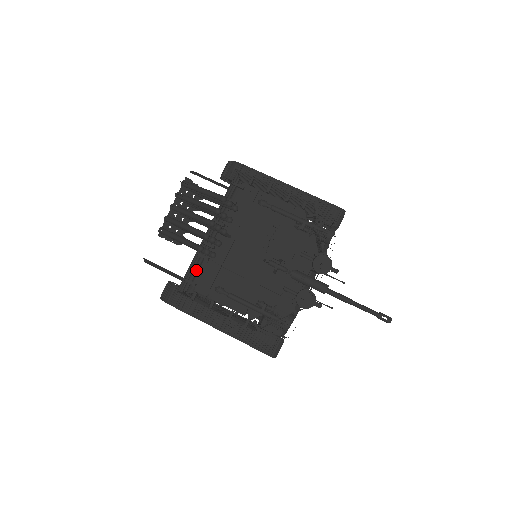
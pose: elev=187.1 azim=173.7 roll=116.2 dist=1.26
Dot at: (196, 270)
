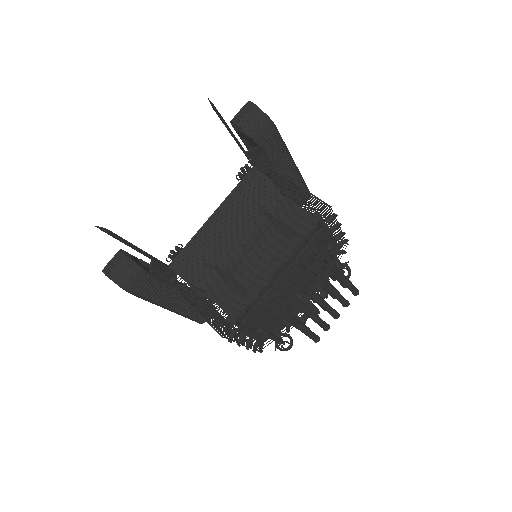
Dot at: (248, 312)
